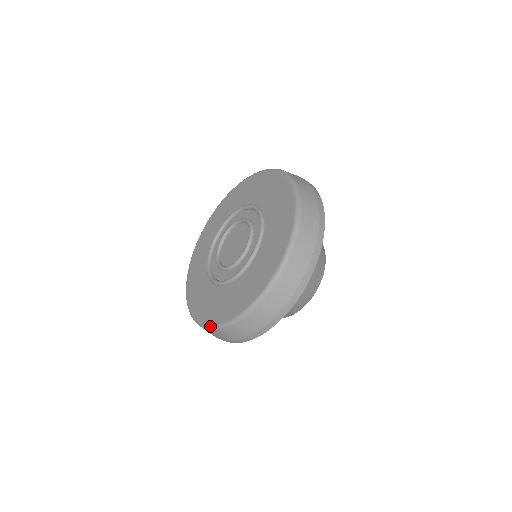
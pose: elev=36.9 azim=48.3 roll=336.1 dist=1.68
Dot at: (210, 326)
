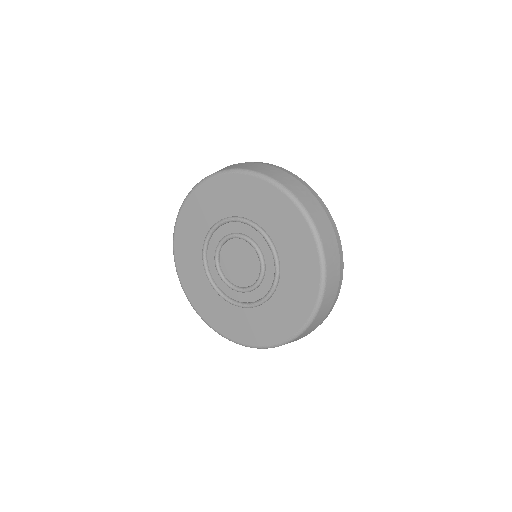
Dot at: (182, 286)
